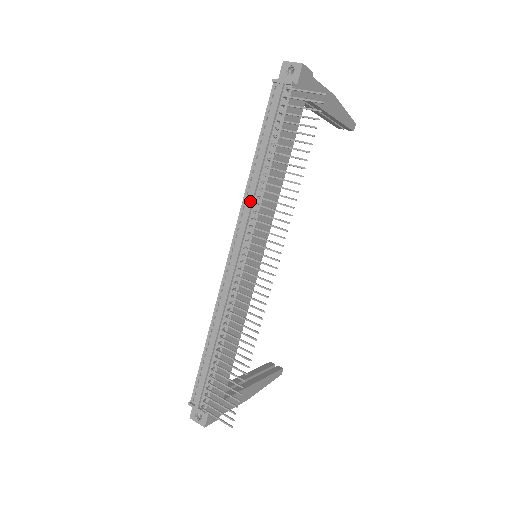
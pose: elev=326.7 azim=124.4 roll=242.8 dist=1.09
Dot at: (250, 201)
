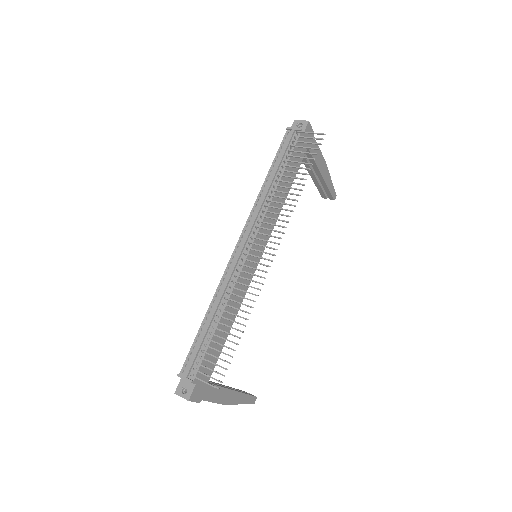
Dot at: (260, 205)
